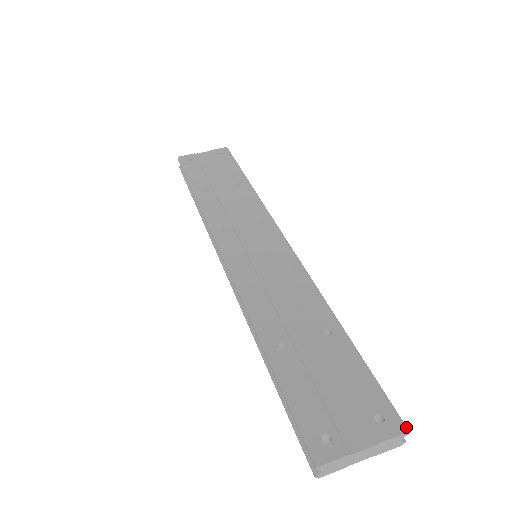
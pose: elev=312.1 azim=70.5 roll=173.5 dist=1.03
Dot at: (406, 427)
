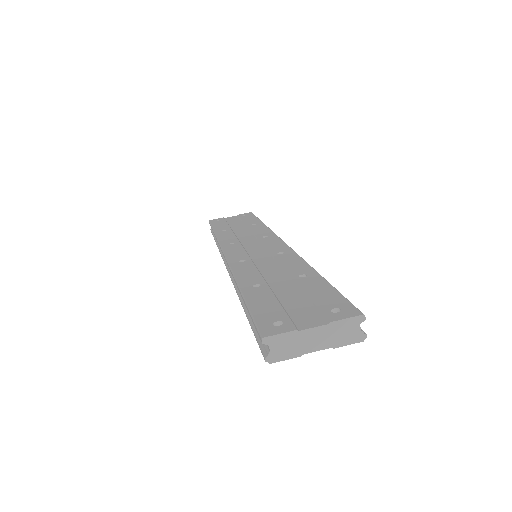
Dot at: occluded
